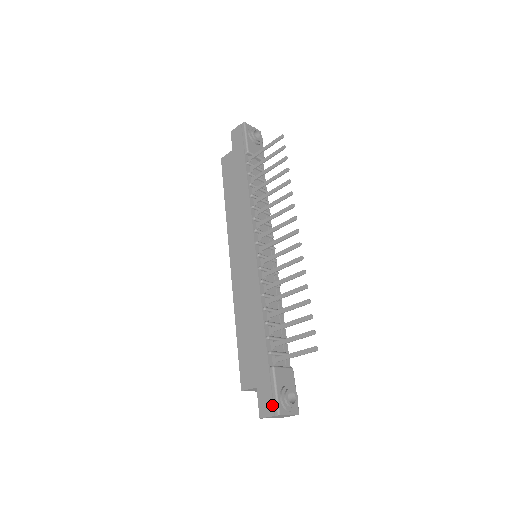
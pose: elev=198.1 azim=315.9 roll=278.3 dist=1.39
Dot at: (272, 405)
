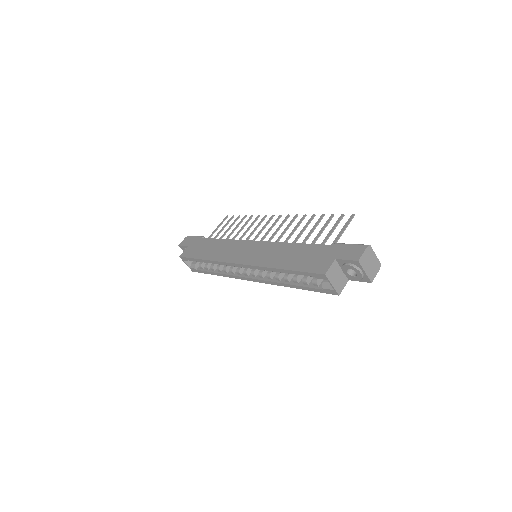
Dot at: (358, 247)
